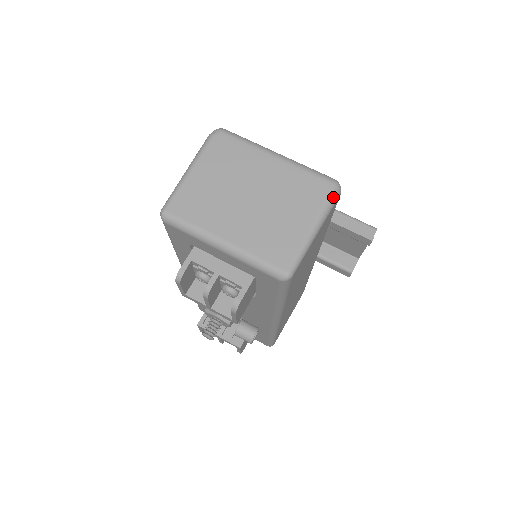
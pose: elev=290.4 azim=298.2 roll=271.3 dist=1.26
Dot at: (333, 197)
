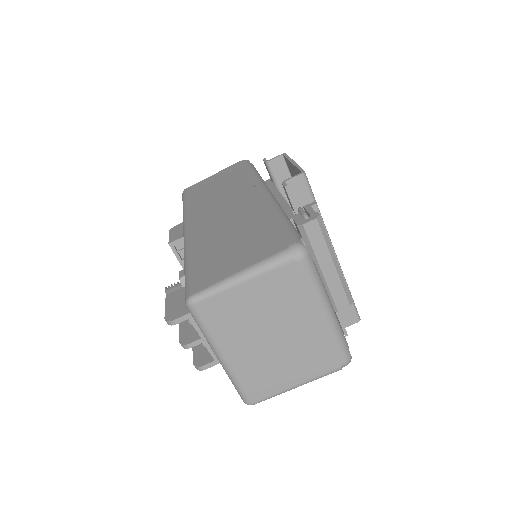
Dot at: occluded
